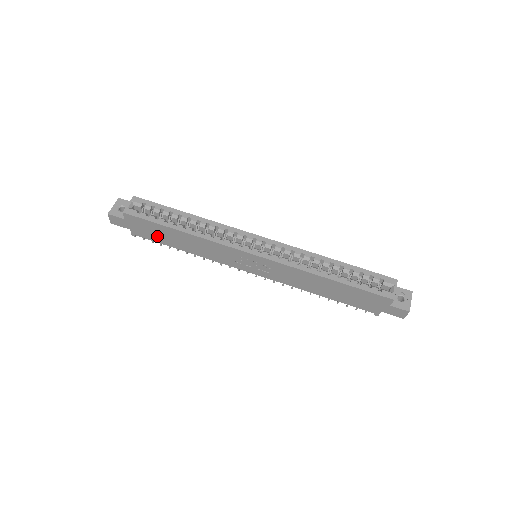
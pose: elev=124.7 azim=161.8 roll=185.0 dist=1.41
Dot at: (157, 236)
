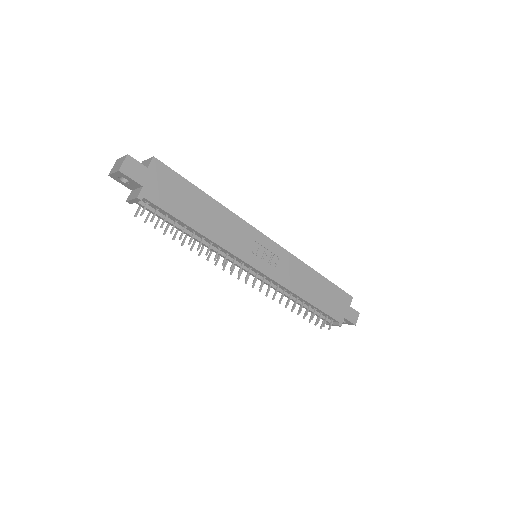
Dot at: (176, 202)
